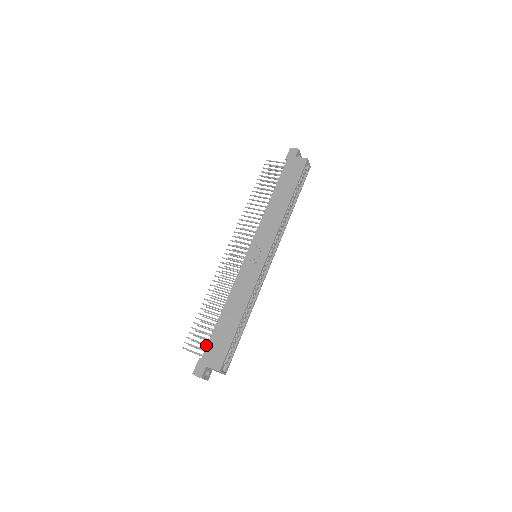
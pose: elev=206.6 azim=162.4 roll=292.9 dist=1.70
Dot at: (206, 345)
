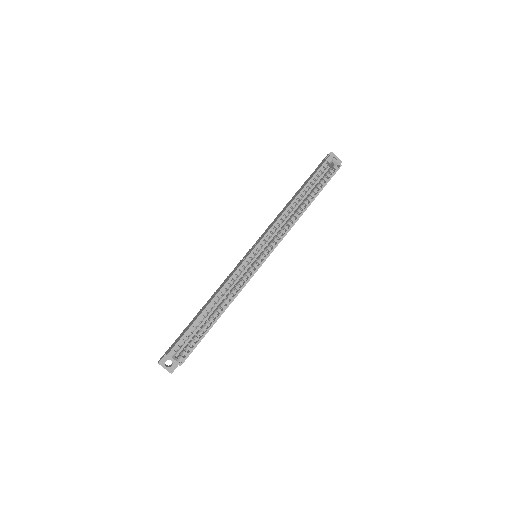
Dot at: occluded
